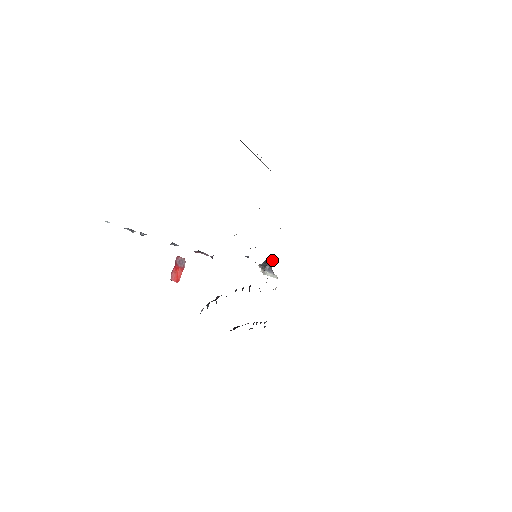
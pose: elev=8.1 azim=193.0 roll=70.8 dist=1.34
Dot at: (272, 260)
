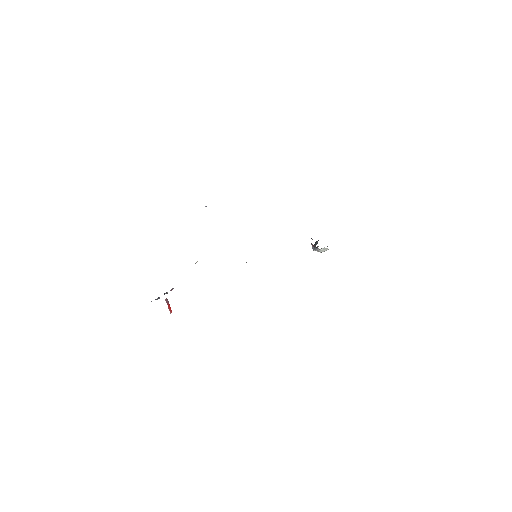
Dot at: occluded
